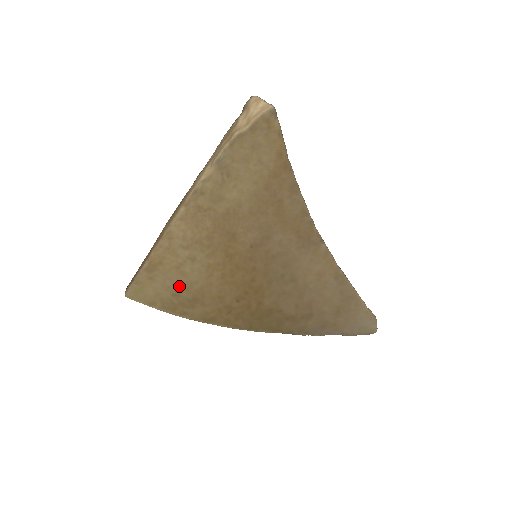
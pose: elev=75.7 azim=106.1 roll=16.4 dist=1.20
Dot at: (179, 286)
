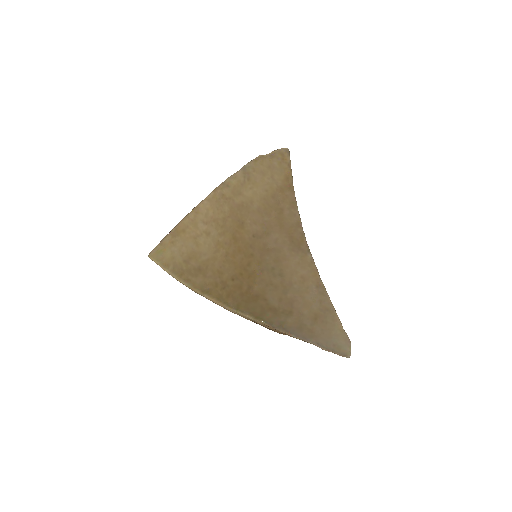
Dot at: (191, 254)
